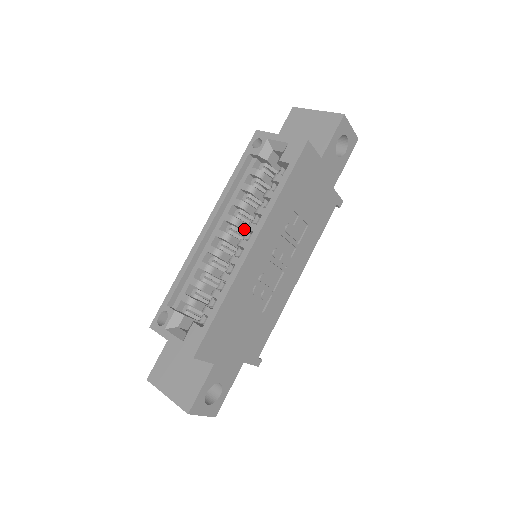
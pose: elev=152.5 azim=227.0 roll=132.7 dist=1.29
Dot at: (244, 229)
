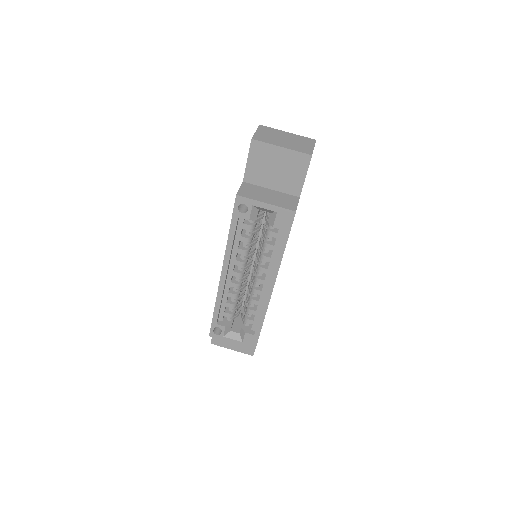
Dot at: (248, 258)
